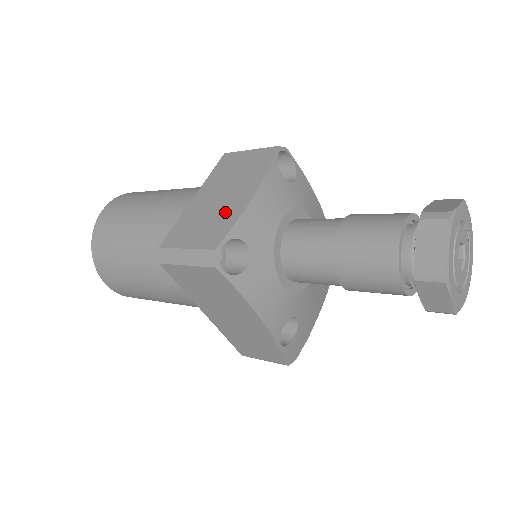
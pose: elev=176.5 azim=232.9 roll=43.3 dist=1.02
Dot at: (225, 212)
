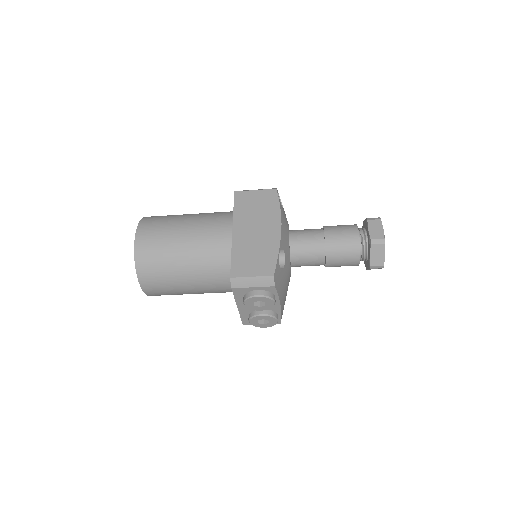
Dot at: occluded
